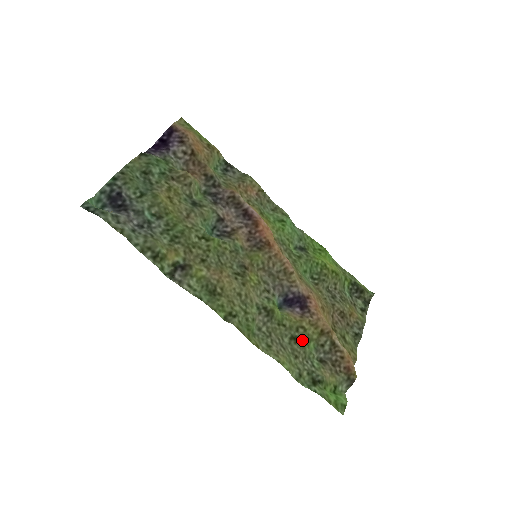
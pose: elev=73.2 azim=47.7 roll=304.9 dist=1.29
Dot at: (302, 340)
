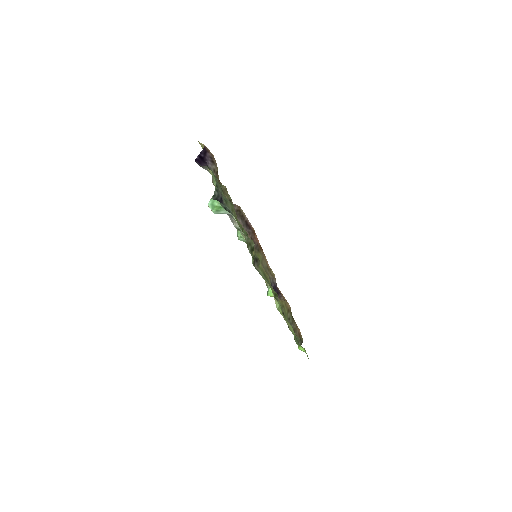
Dot at: (285, 315)
